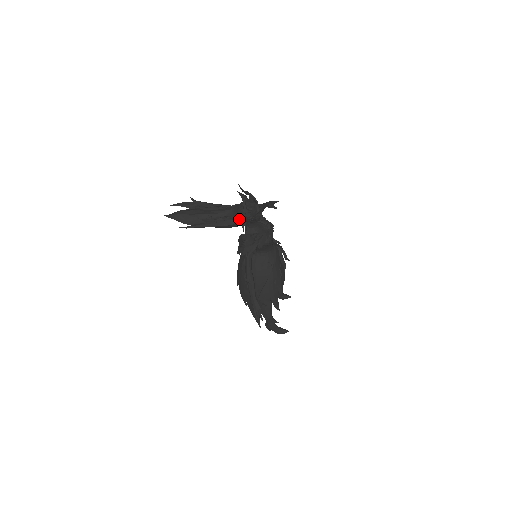
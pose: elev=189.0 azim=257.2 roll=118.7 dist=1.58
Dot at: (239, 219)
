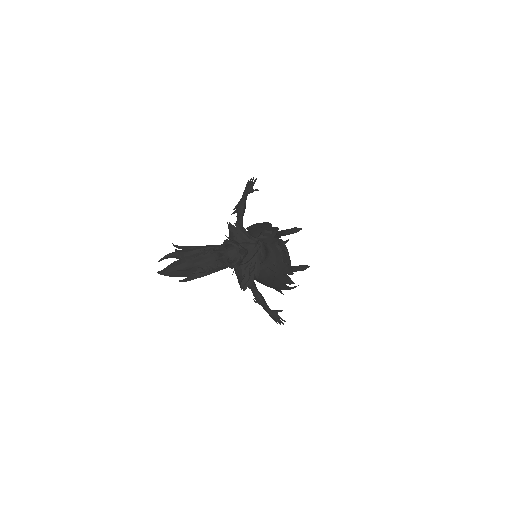
Dot at: occluded
